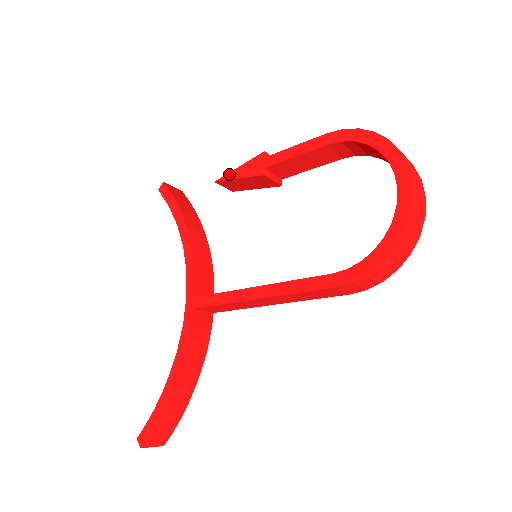
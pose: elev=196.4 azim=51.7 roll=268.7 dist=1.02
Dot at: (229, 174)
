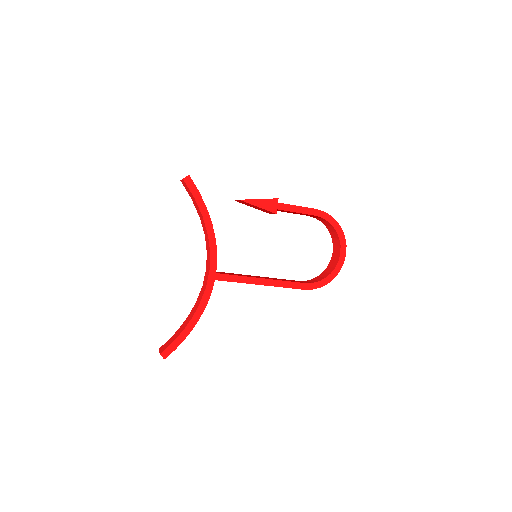
Dot at: (252, 200)
